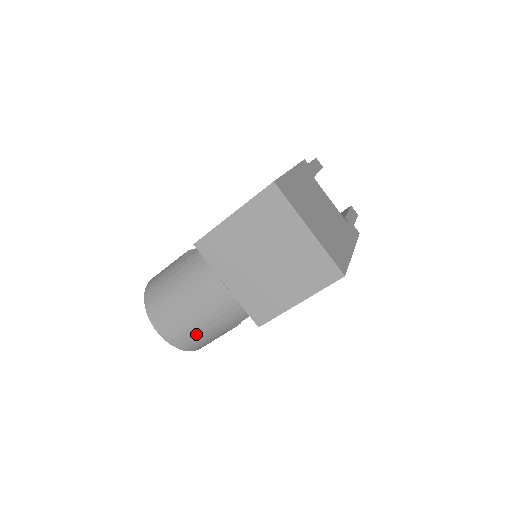
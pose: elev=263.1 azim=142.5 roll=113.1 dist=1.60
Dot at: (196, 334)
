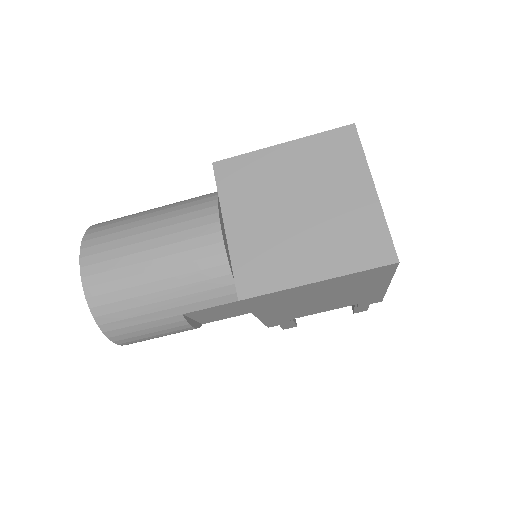
Dot at: (133, 293)
